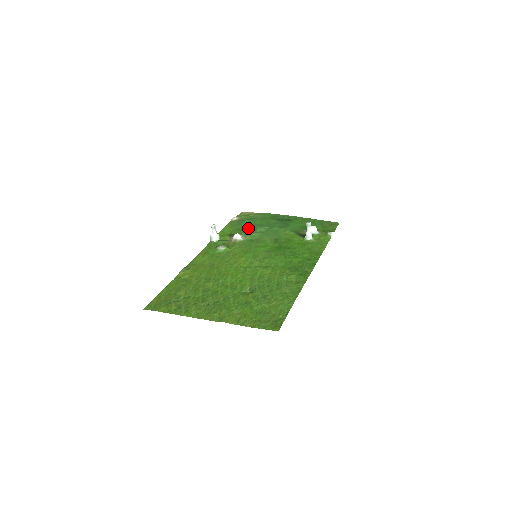
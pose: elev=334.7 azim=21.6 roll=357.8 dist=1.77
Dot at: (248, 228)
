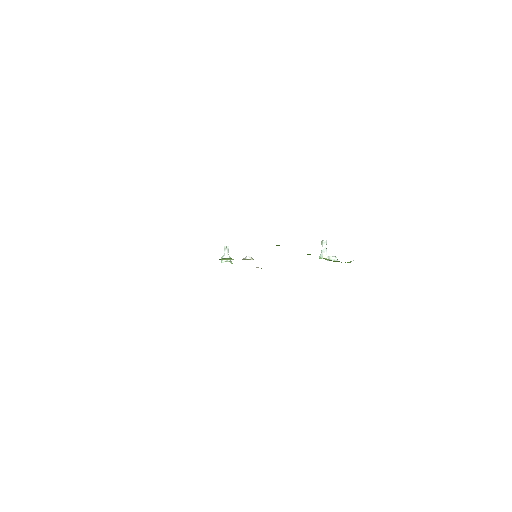
Dot at: occluded
